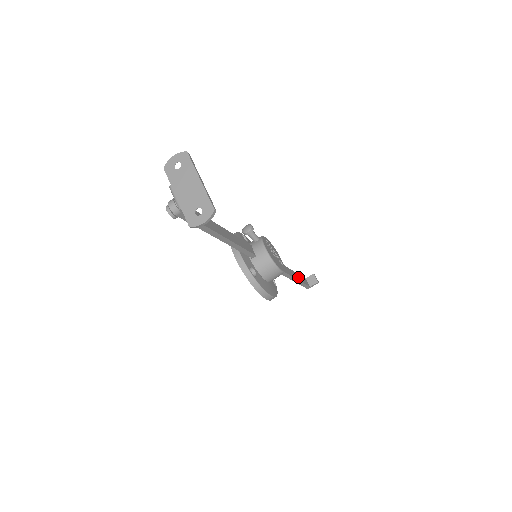
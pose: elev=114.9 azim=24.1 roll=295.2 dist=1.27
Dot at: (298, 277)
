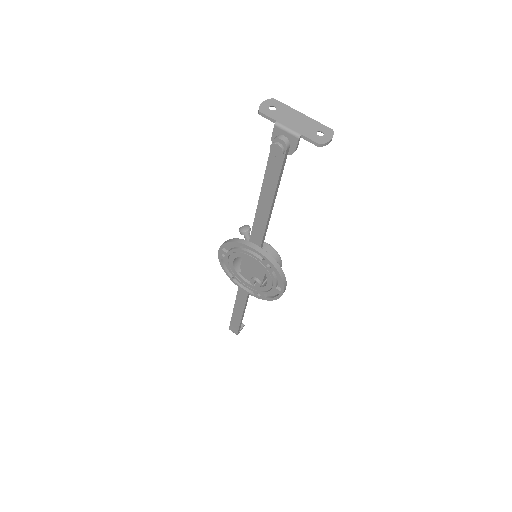
Dot at: occluded
